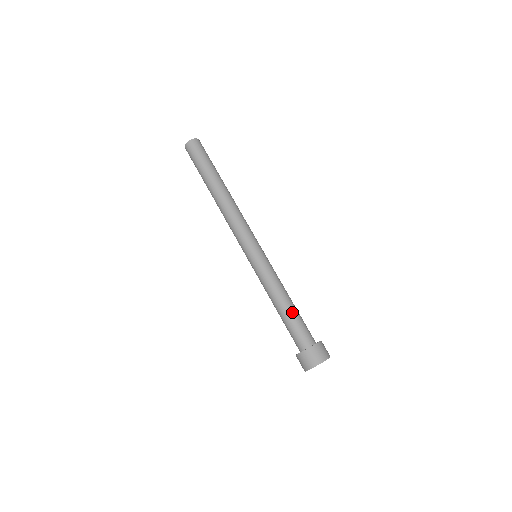
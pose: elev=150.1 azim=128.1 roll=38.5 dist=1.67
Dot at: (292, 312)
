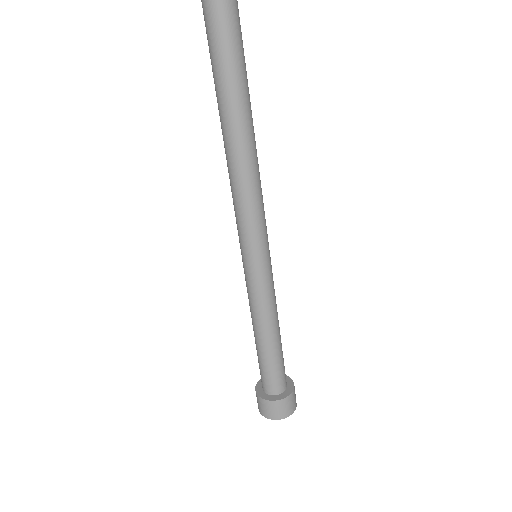
Dot at: (270, 353)
